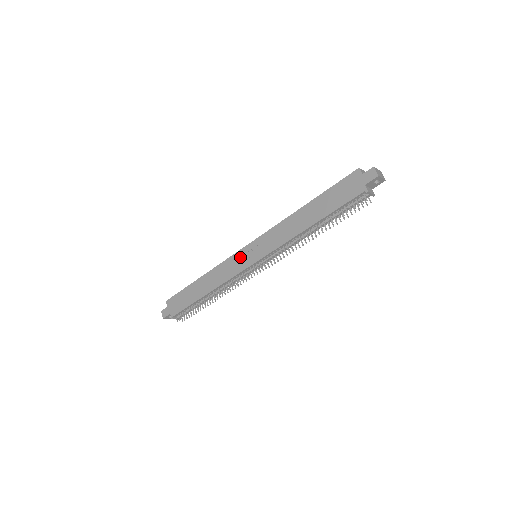
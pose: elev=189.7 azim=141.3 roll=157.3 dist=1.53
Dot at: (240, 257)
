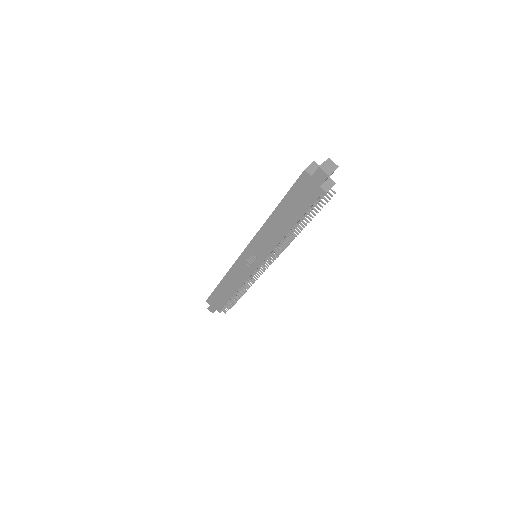
Dot at: (243, 263)
